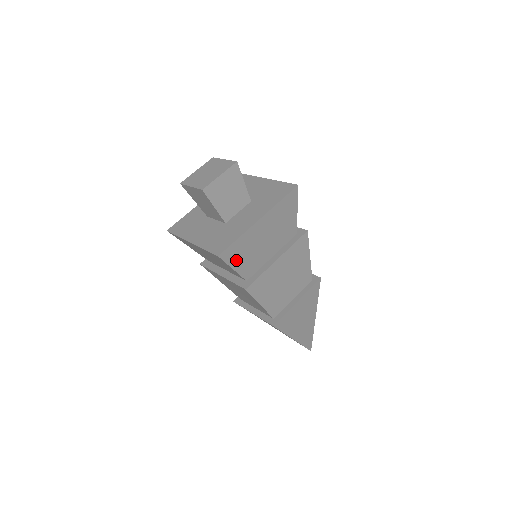
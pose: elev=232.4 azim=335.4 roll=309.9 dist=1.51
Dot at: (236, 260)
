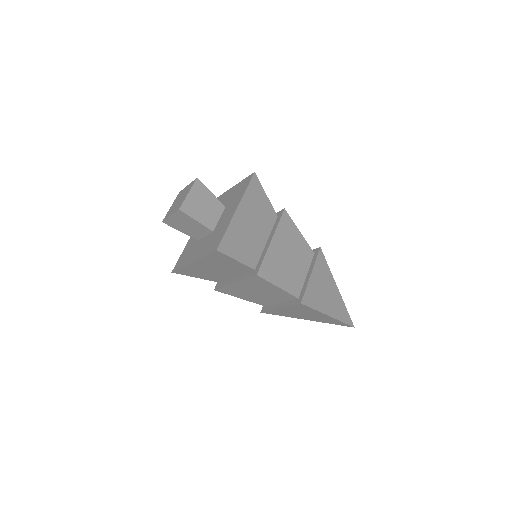
Dot at: (235, 251)
